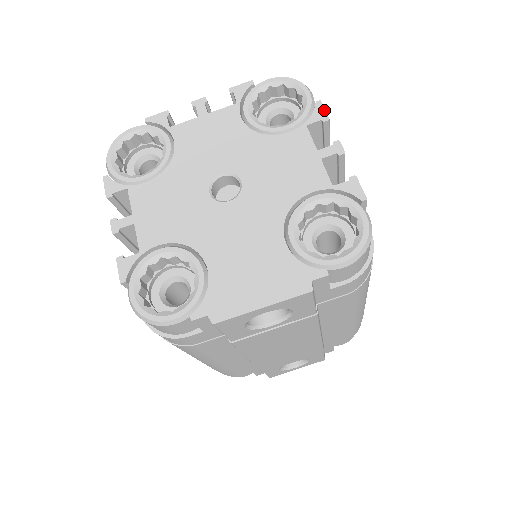
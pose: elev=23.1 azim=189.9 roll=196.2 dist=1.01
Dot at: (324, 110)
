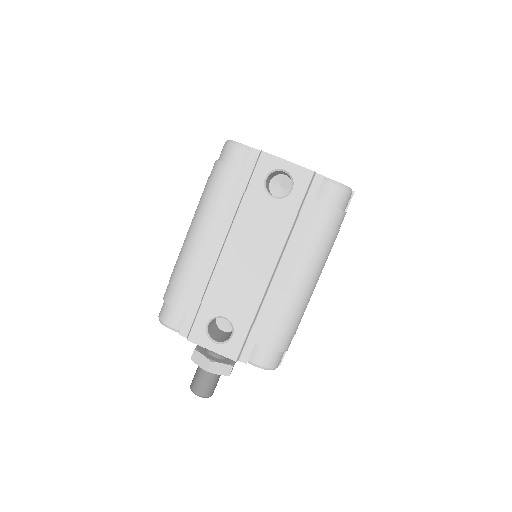
Dot at: occluded
